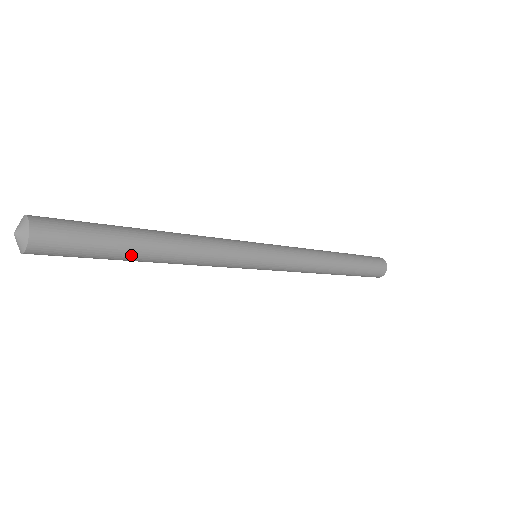
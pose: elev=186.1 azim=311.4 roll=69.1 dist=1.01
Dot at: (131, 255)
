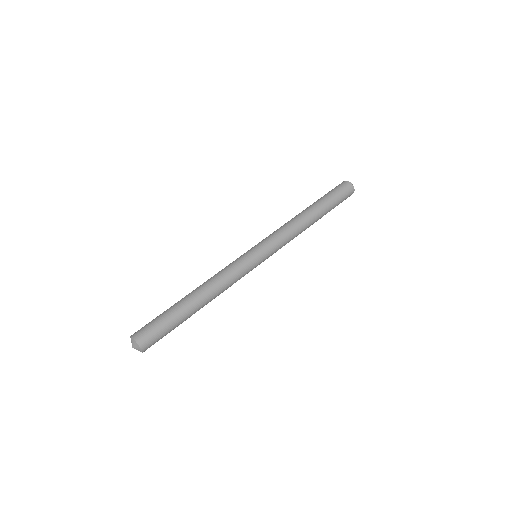
Dot at: occluded
